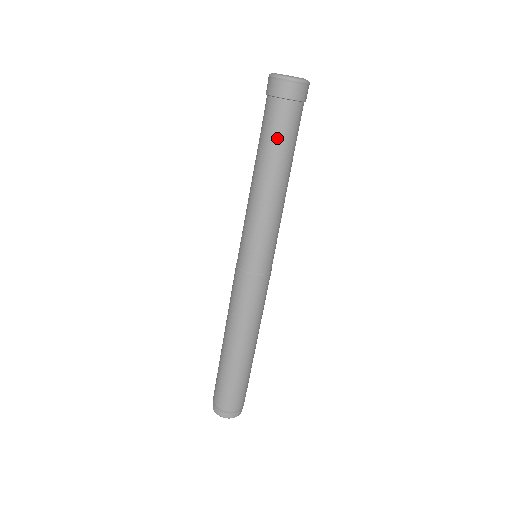
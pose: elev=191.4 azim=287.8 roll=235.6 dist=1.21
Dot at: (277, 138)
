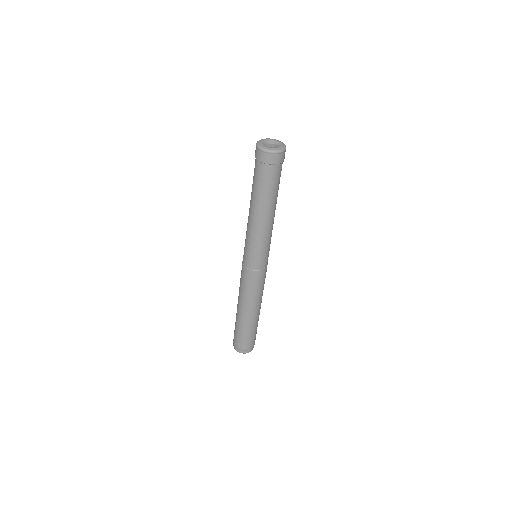
Dot at: (271, 189)
